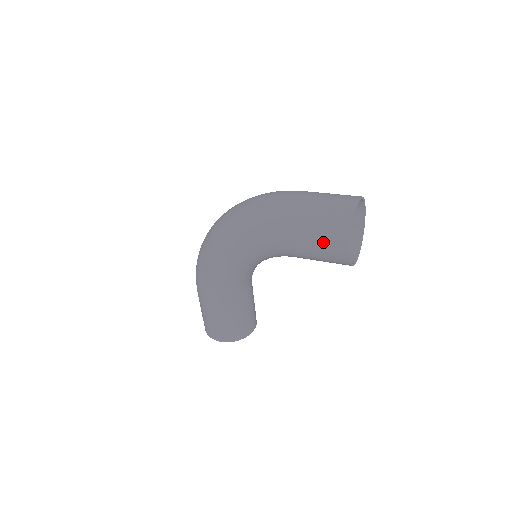
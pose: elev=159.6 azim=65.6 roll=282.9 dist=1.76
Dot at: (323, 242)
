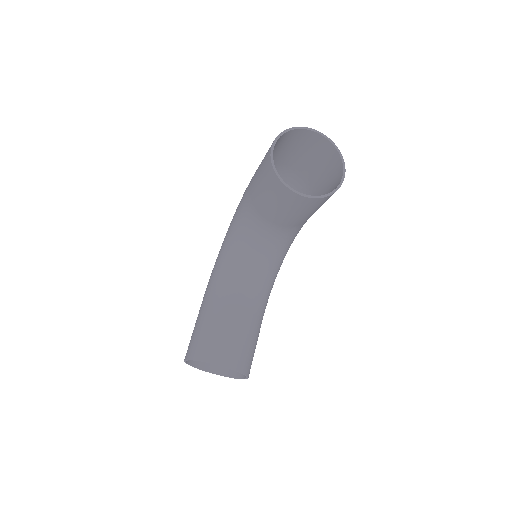
Dot at: occluded
